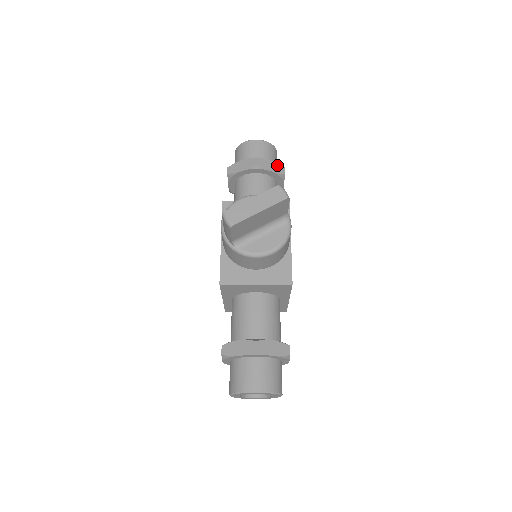
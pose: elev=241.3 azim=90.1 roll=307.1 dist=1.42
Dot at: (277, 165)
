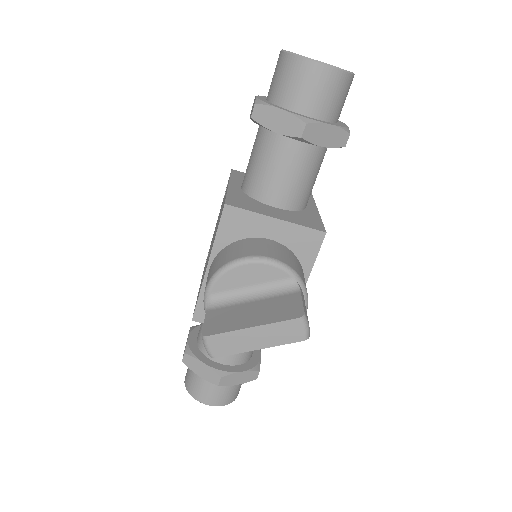
Dot at: (339, 131)
